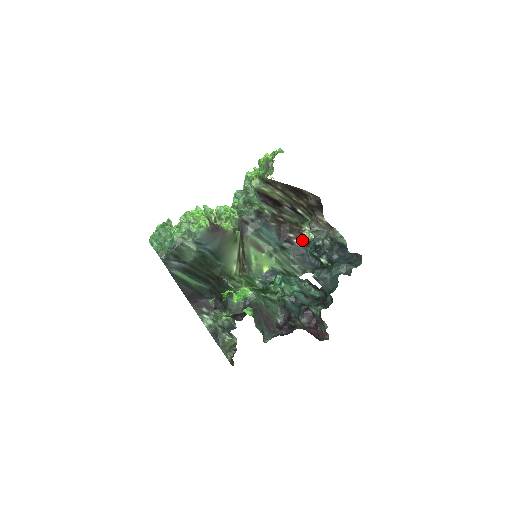
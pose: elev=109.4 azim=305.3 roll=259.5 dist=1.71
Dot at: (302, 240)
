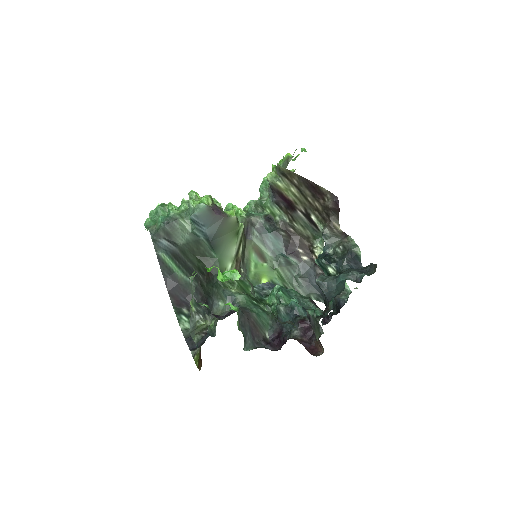
Dot at: (311, 259)
